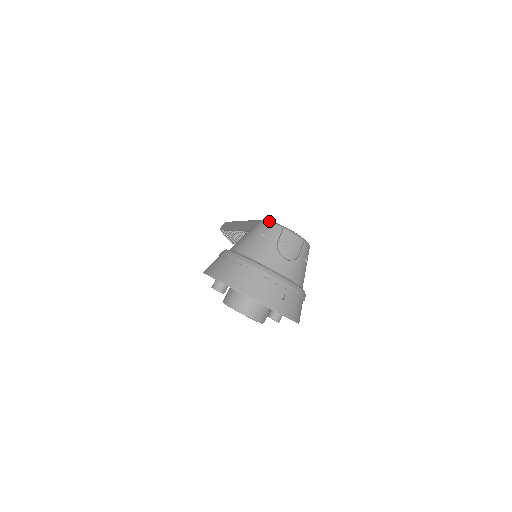
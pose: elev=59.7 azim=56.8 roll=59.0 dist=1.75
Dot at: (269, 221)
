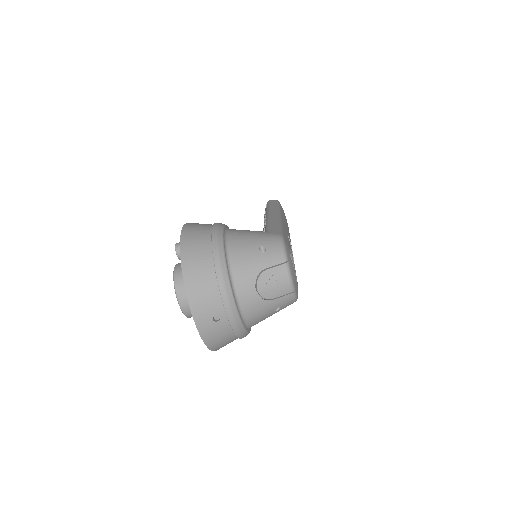
Dot at: (283, 242)
